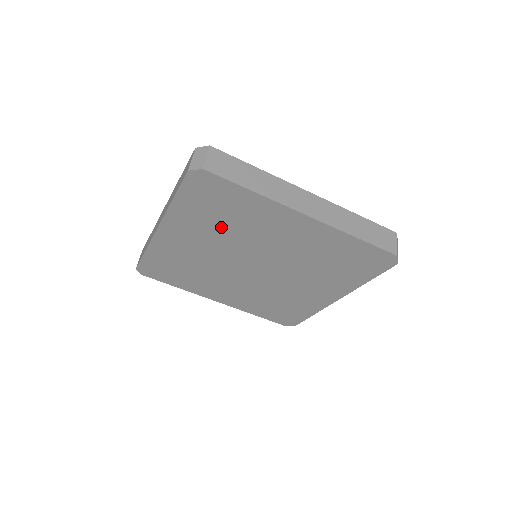
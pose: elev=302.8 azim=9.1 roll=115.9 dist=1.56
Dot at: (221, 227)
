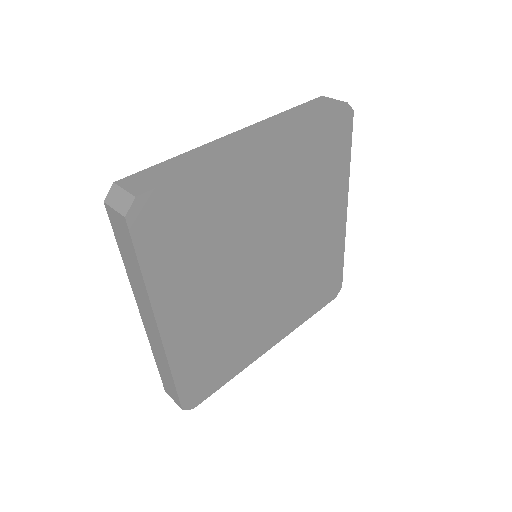
Dot at: (207, 252)
